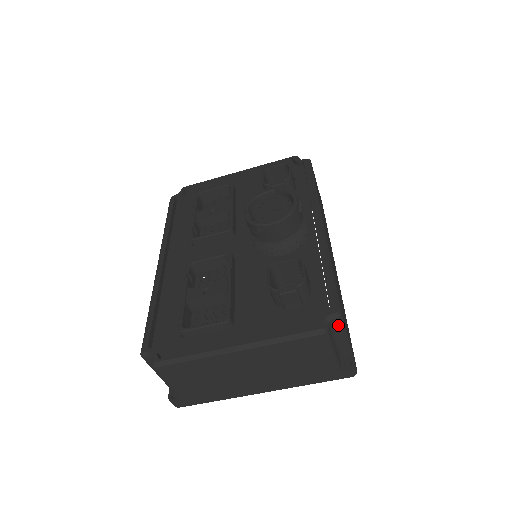
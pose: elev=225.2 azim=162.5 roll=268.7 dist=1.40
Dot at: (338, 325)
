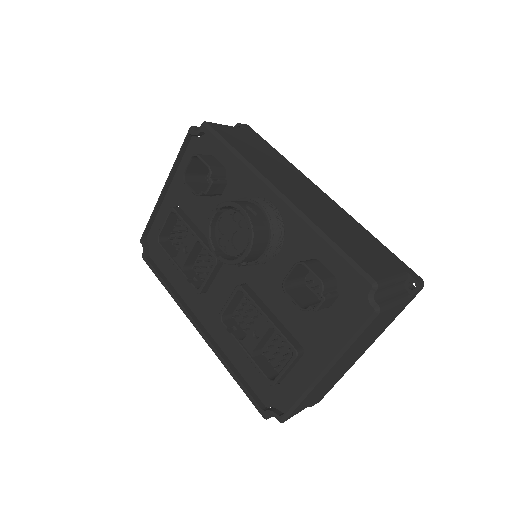
Dot at: (382, 288)
